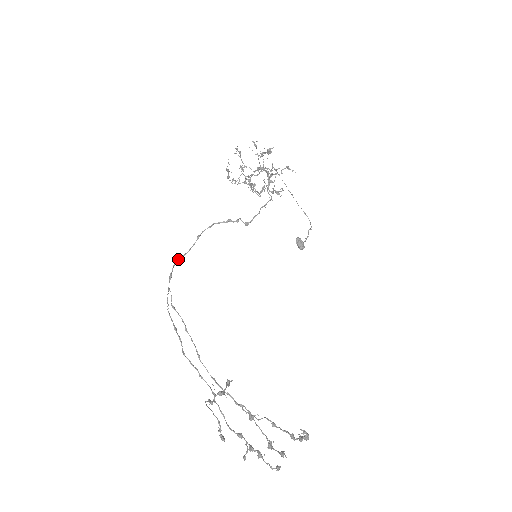
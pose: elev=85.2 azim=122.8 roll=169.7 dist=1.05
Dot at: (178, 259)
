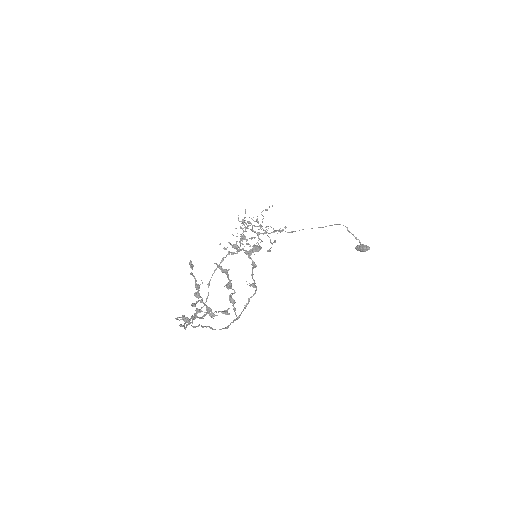
Dot at: occluded
